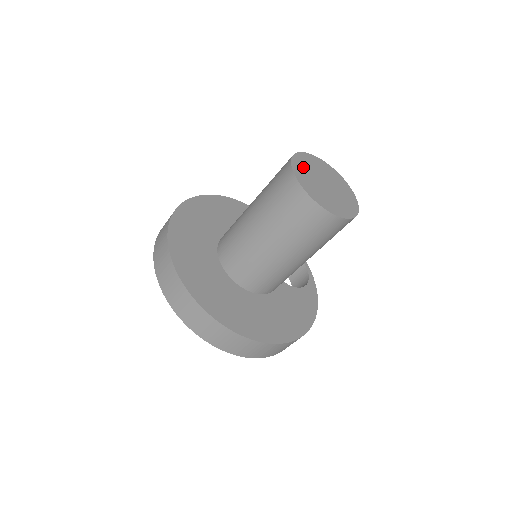
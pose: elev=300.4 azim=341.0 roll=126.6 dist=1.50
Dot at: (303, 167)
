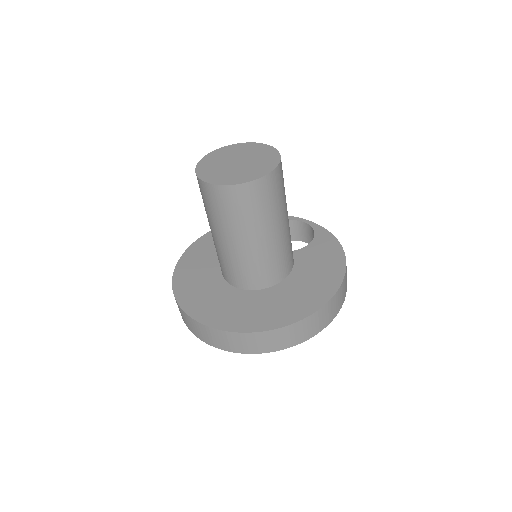
Dot at: (210, 170)
